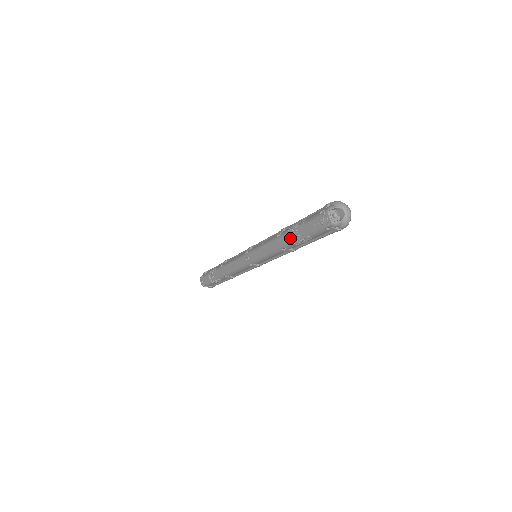
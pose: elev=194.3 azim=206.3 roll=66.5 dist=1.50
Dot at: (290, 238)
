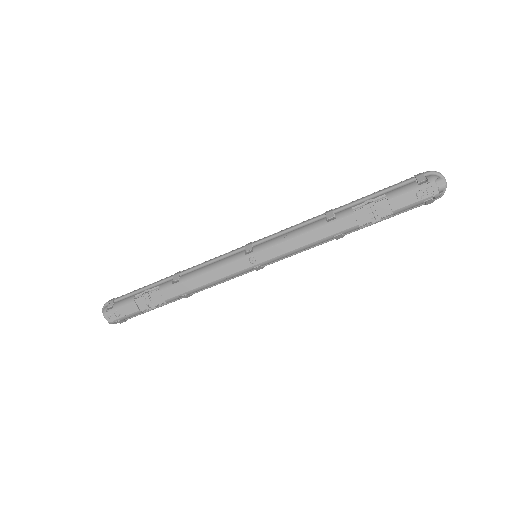
Dot at: (356, 220)
